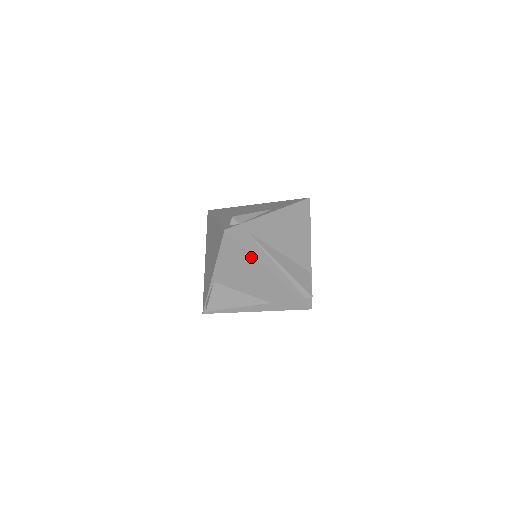
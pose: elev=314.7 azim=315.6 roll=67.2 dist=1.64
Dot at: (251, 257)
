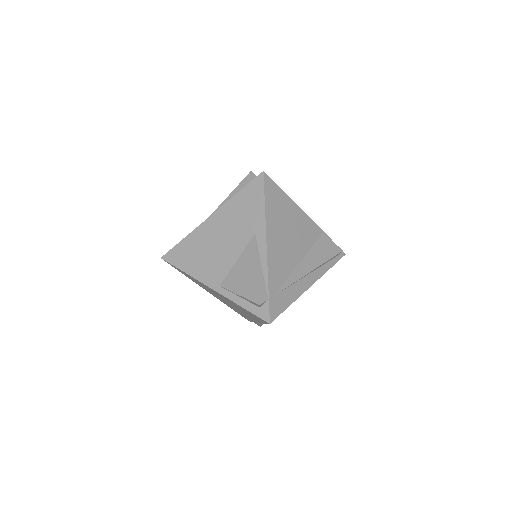
Dot at: (294, 301)
